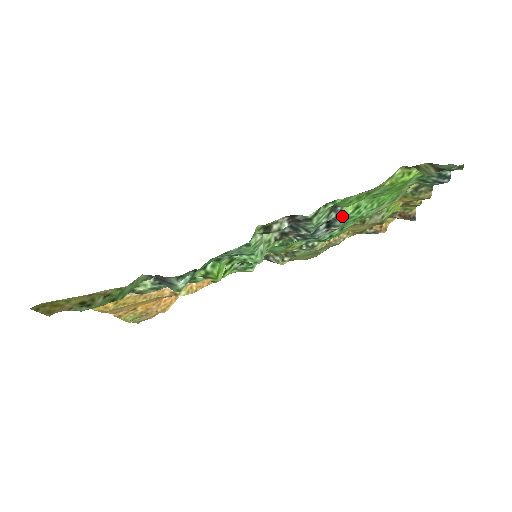
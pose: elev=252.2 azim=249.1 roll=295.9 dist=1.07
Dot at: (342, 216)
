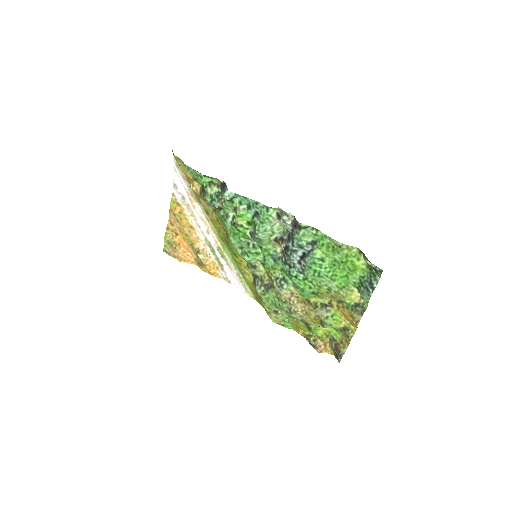
Dot at: (313, 254)
